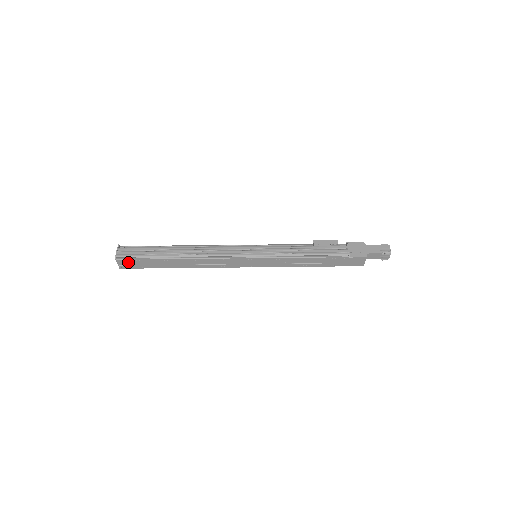
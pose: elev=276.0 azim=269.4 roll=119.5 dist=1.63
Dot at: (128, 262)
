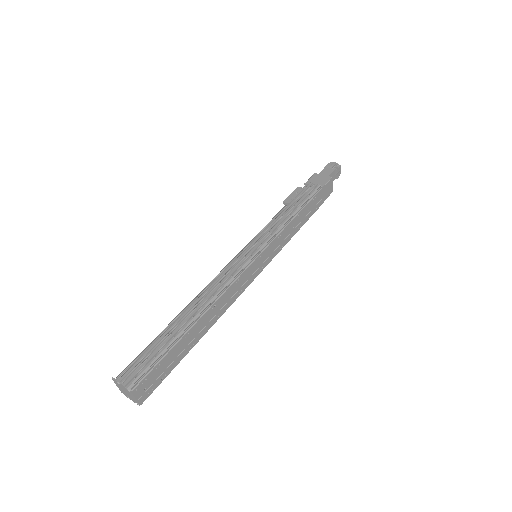
Dot at: (147, 382)
